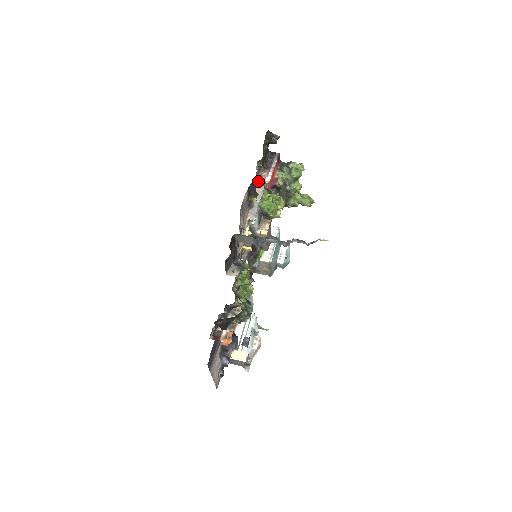
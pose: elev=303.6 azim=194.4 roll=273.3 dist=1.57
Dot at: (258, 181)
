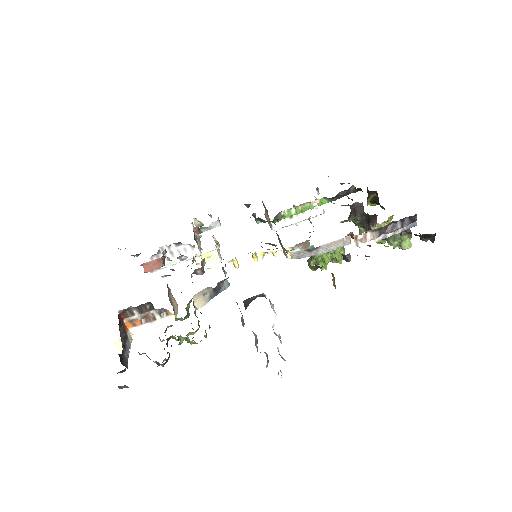
Dot at: occluded
